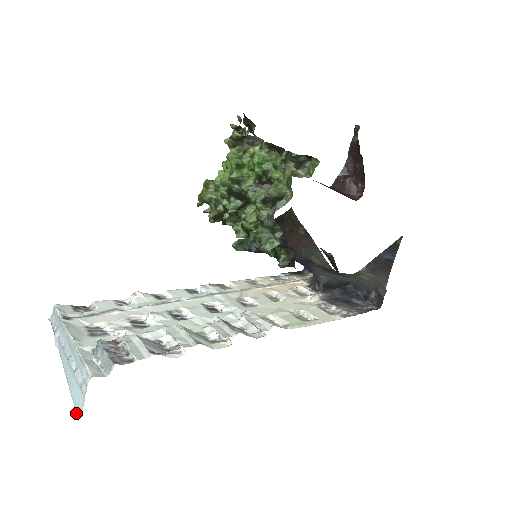
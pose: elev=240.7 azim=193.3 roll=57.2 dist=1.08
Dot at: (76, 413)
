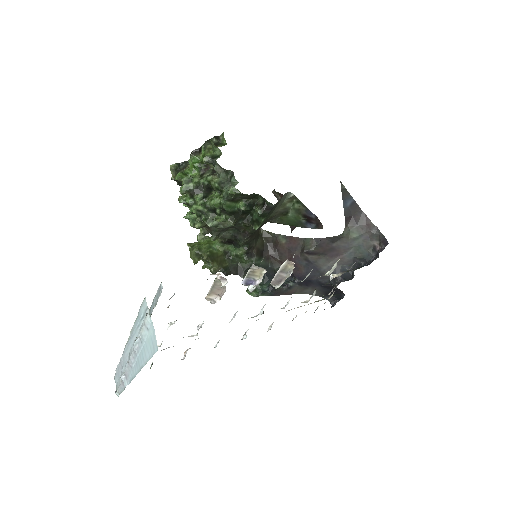
Dot at: (154, 353)
